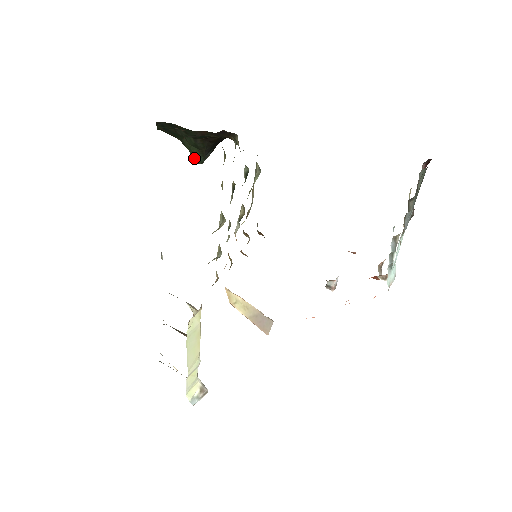
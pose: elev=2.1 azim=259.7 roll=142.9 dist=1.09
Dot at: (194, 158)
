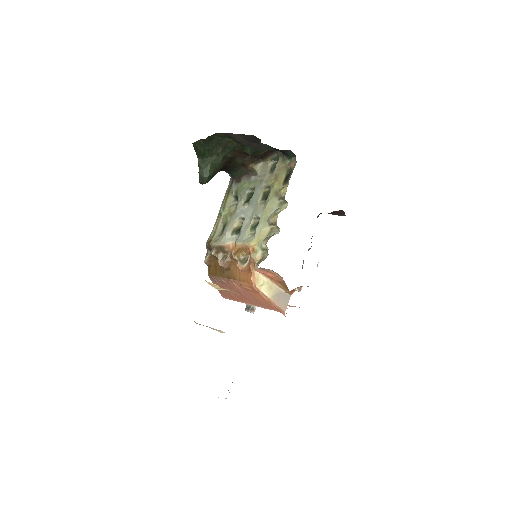
Dot at: (205, 176)
